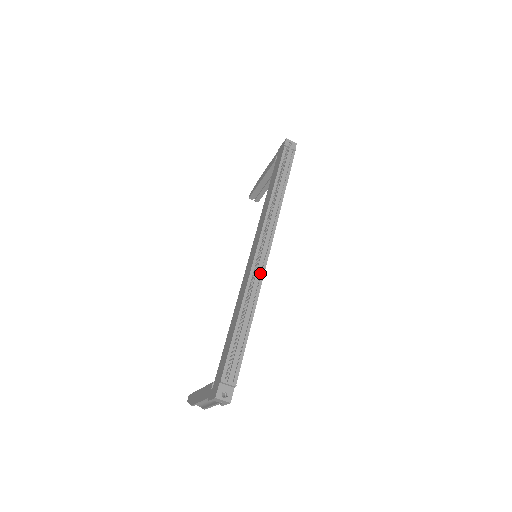
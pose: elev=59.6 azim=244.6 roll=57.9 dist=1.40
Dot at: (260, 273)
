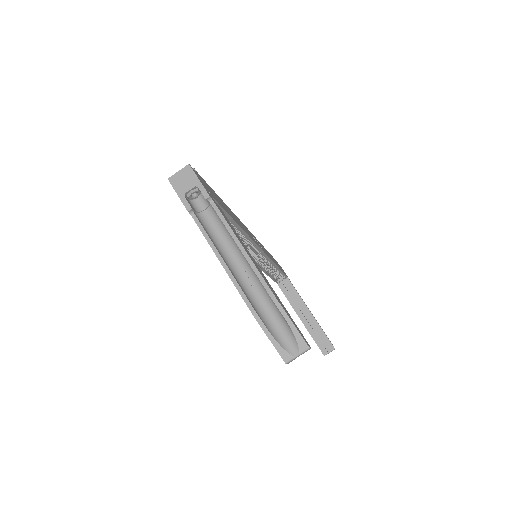
Dot at: occluded
